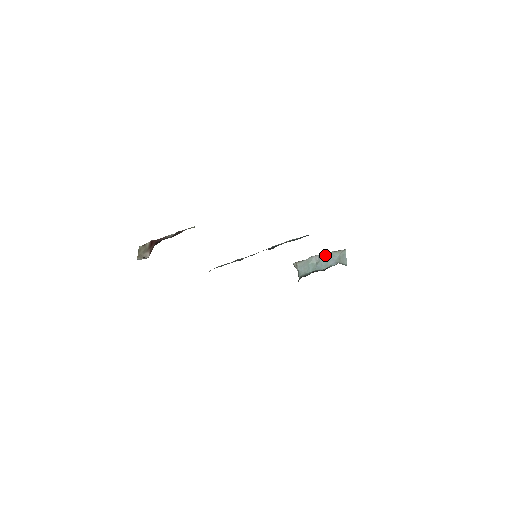
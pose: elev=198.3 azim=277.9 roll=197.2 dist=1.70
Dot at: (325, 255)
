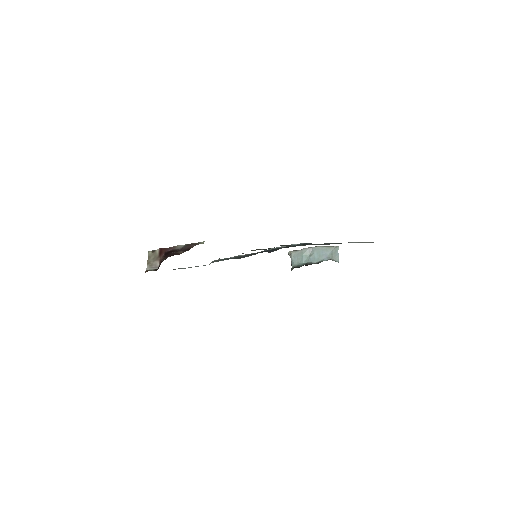
Dot at: (319, 249)
